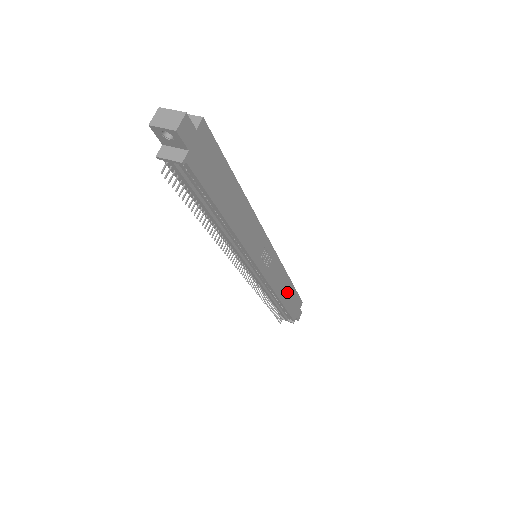
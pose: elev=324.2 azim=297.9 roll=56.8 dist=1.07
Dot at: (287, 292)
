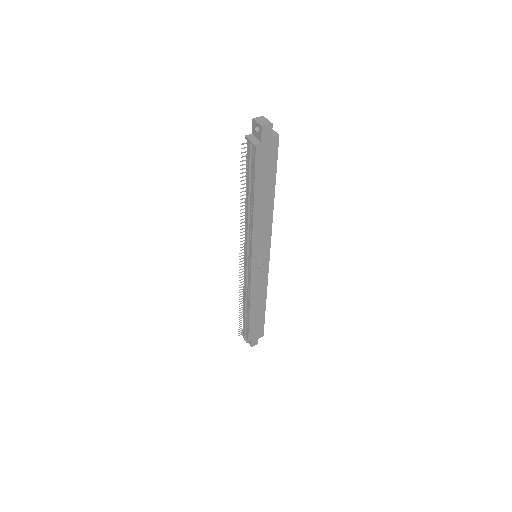
Dot at: (258, 309)
